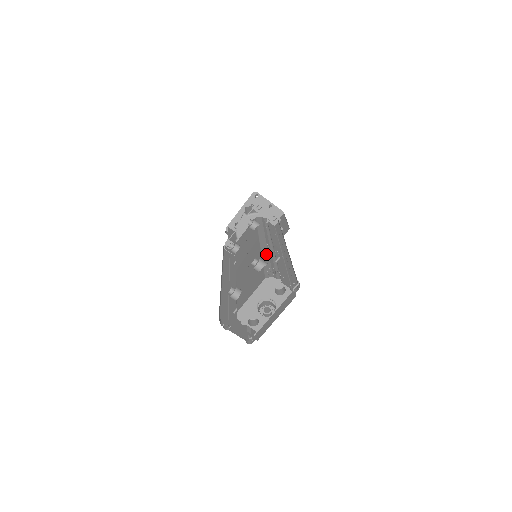
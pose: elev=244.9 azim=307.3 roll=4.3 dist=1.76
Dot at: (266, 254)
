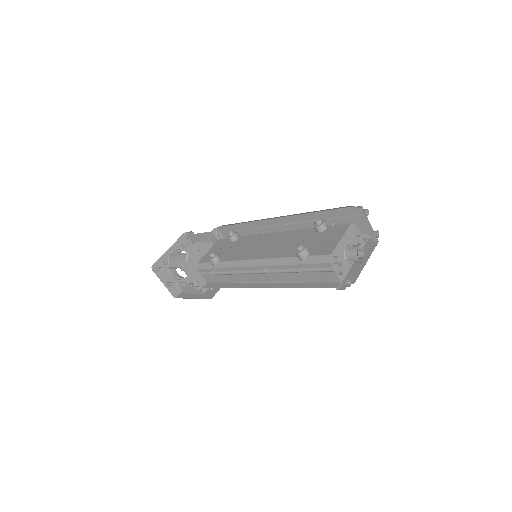
Dot at: occluded
